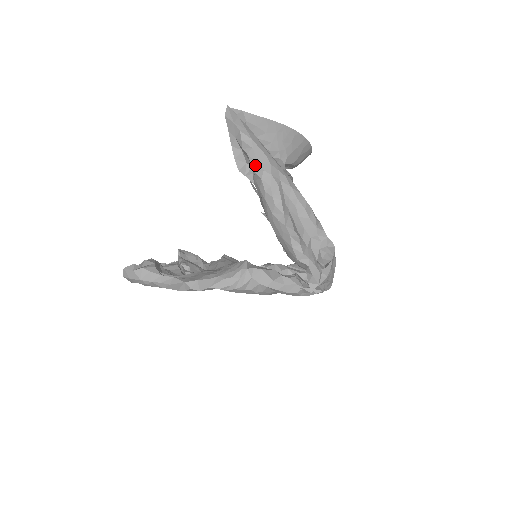
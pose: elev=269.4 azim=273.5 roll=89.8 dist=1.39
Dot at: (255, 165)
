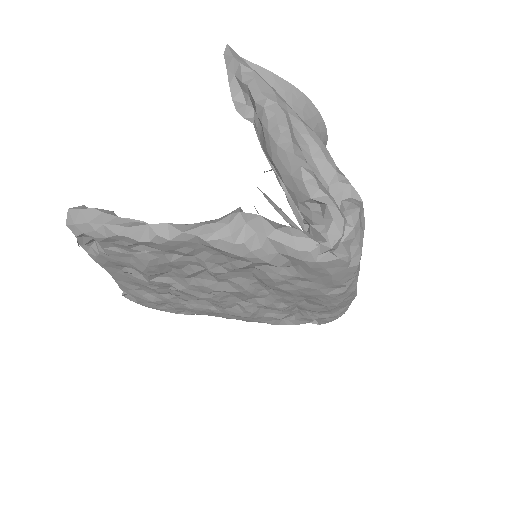
Dot at: (257, 95)
